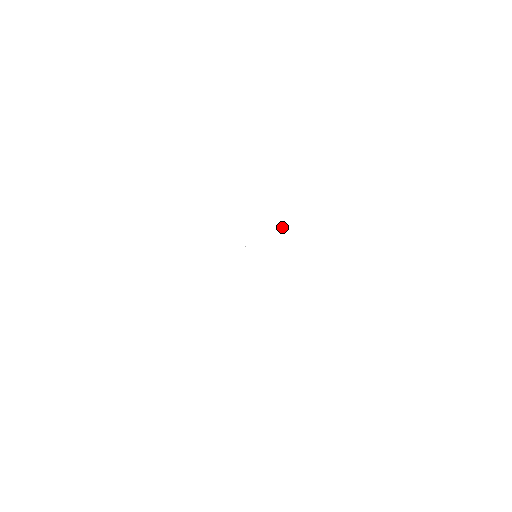
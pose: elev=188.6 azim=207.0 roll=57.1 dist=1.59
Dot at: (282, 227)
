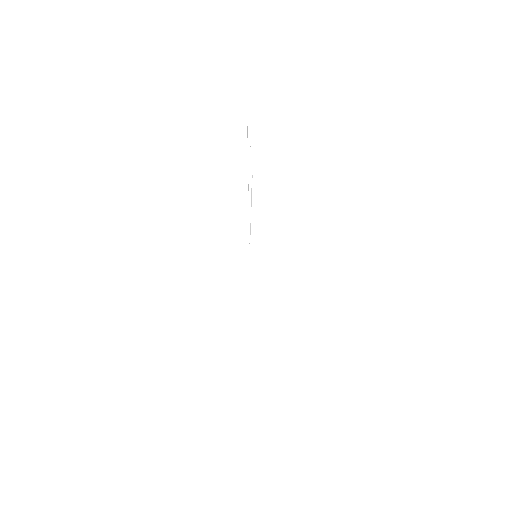
Dot at: occluded
